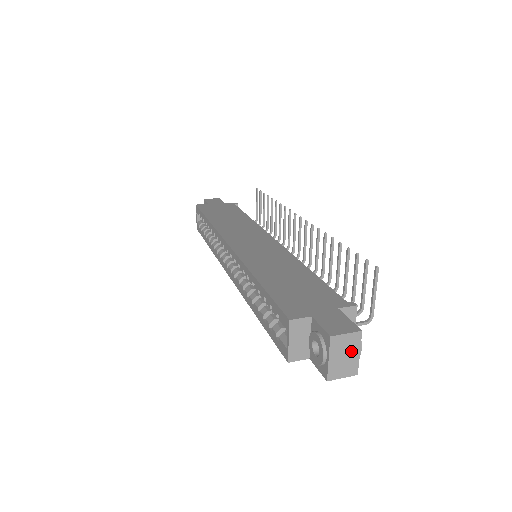
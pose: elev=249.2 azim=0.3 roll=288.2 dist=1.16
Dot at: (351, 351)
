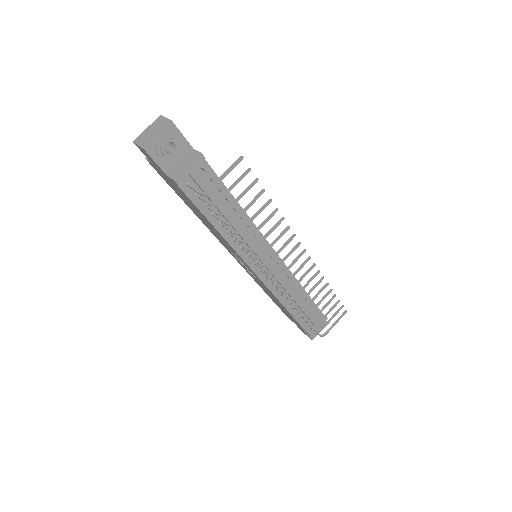
Dot at: (157, 130)
